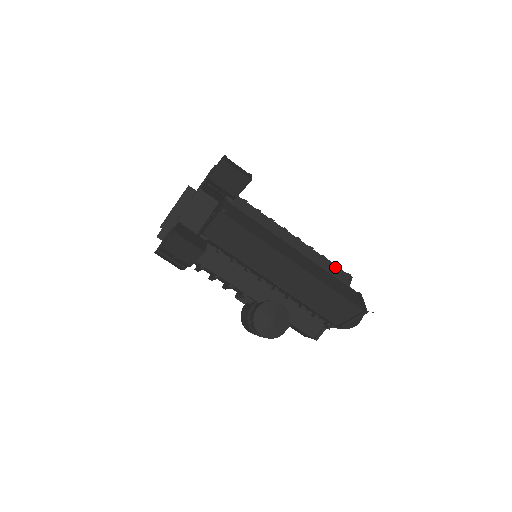
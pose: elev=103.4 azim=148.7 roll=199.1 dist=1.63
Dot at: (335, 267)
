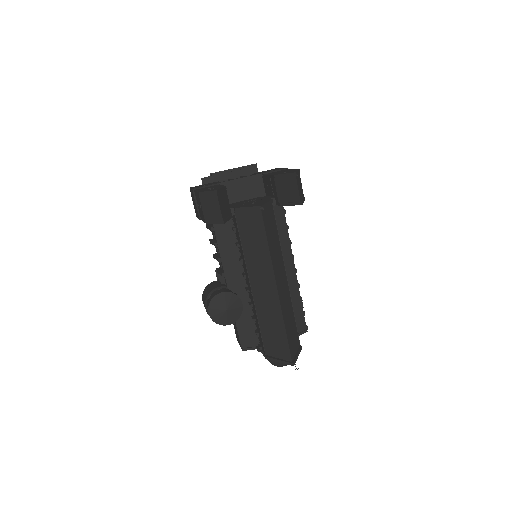
Dot at: (302, 314)
